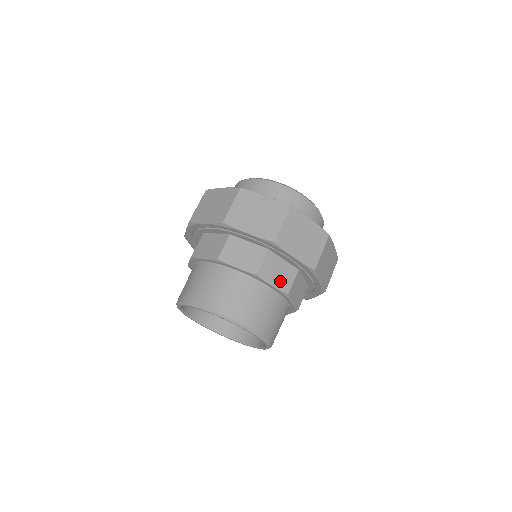
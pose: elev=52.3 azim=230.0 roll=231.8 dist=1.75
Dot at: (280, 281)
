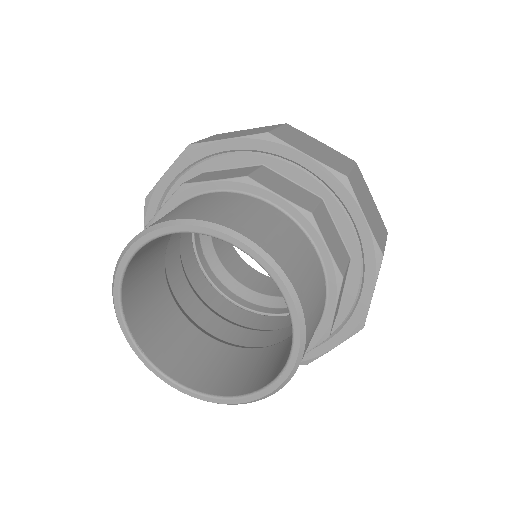
Dot at: (336, 311)
